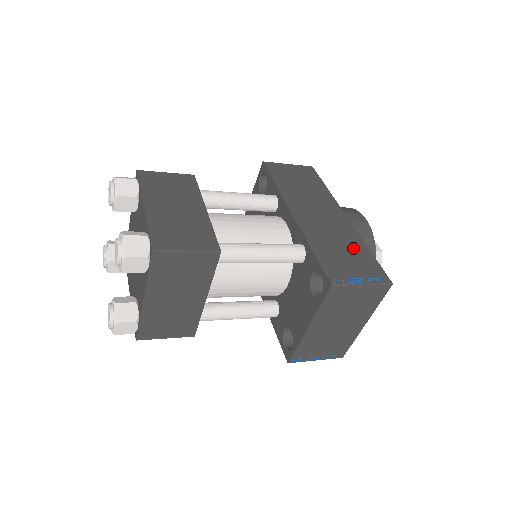
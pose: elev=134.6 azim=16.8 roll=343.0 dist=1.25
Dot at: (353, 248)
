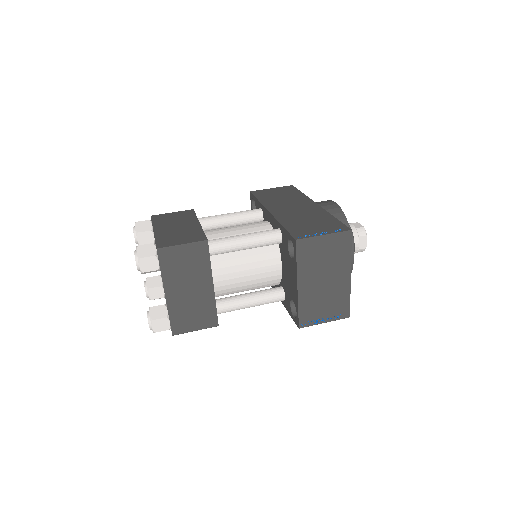
Dot at: (319, 219)
